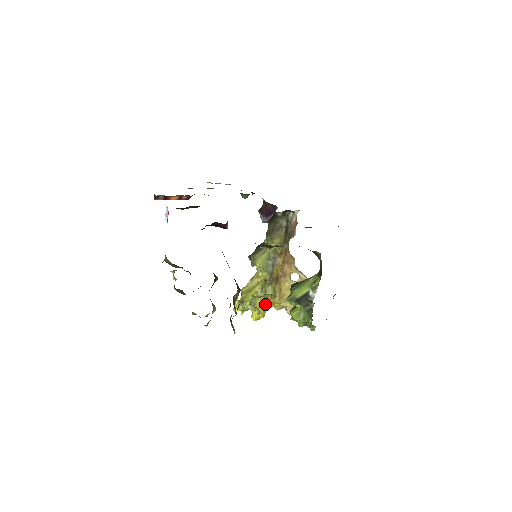
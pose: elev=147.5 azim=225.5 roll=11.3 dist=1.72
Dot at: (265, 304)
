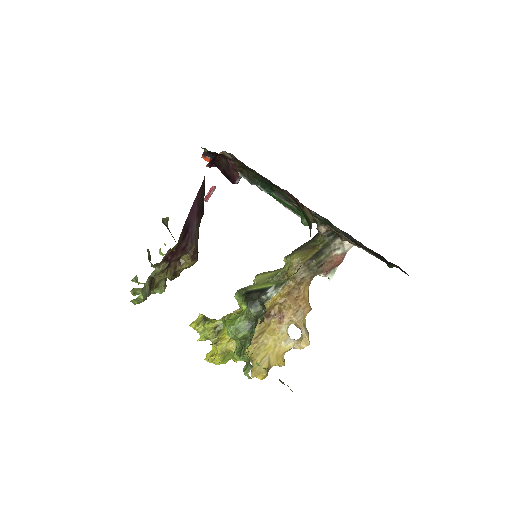
Dot at: (231, 339)
